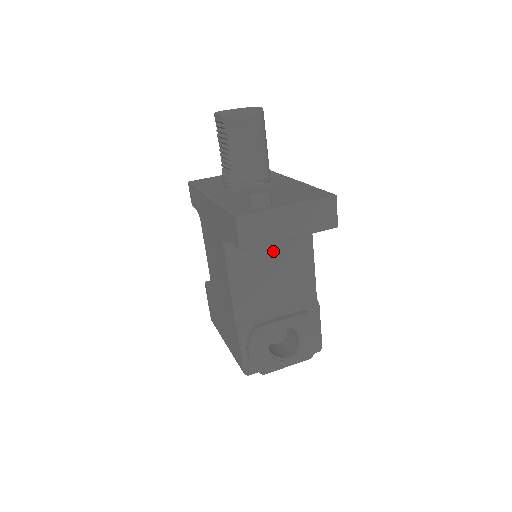
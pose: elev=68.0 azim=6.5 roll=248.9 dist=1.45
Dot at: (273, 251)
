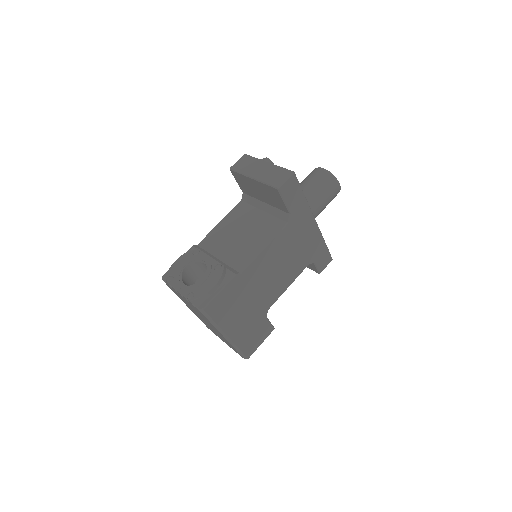
Dot at: (254, 222)
